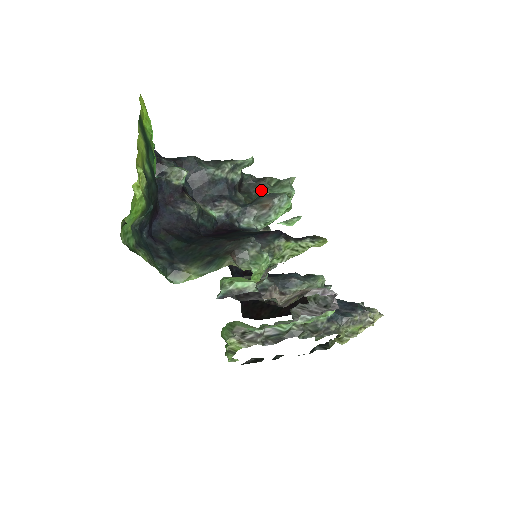
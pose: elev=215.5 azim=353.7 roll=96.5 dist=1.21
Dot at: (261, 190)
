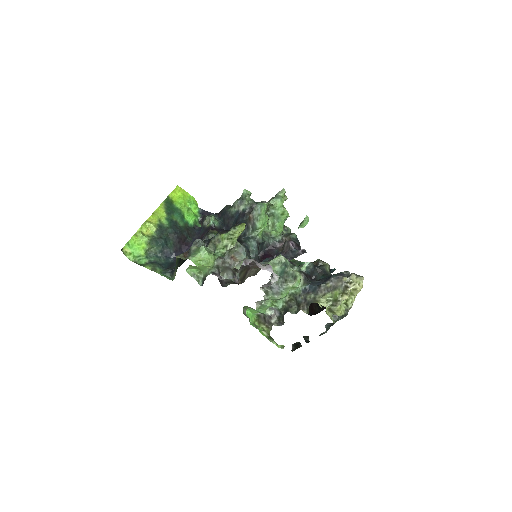
Dot at: occluded
